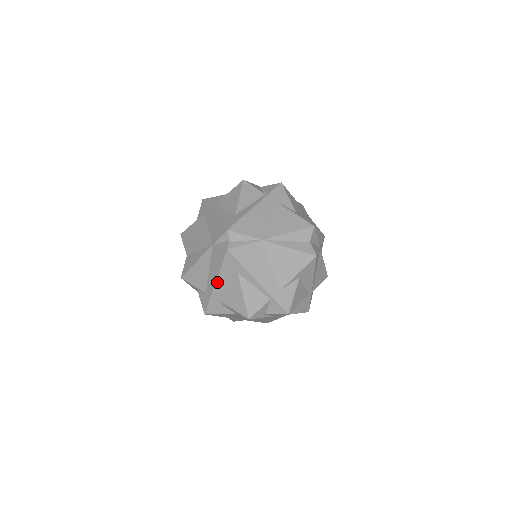
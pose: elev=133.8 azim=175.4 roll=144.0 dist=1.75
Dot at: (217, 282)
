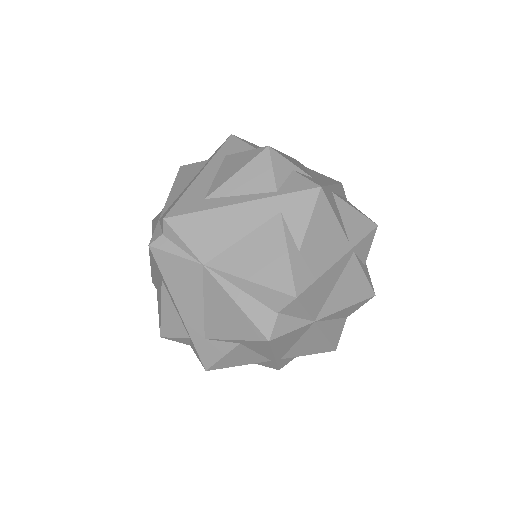
Dot at: (151, 266)
